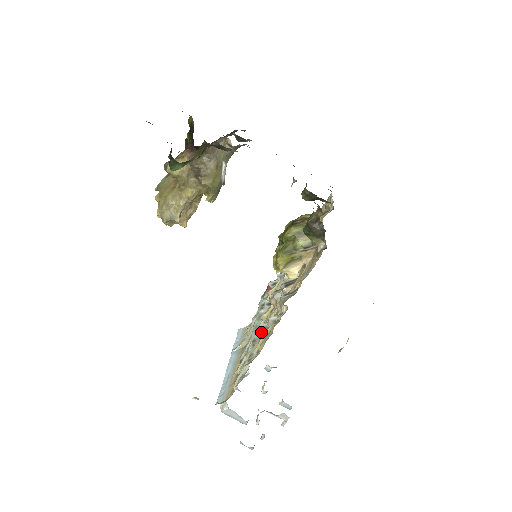
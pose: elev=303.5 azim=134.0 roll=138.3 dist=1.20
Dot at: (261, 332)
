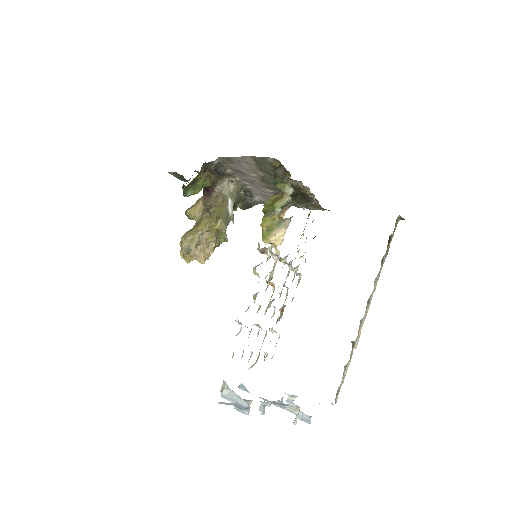
Dot at: (254, 297)
